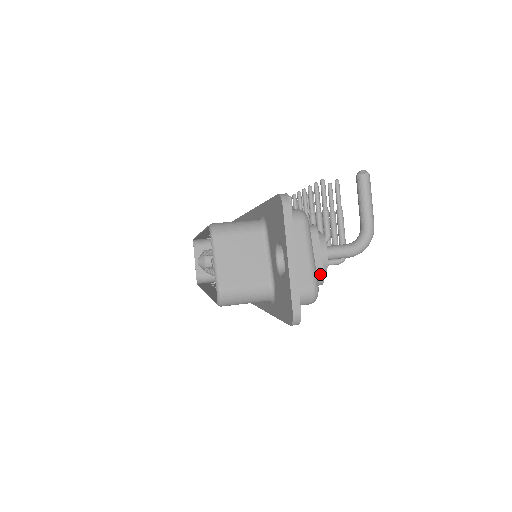
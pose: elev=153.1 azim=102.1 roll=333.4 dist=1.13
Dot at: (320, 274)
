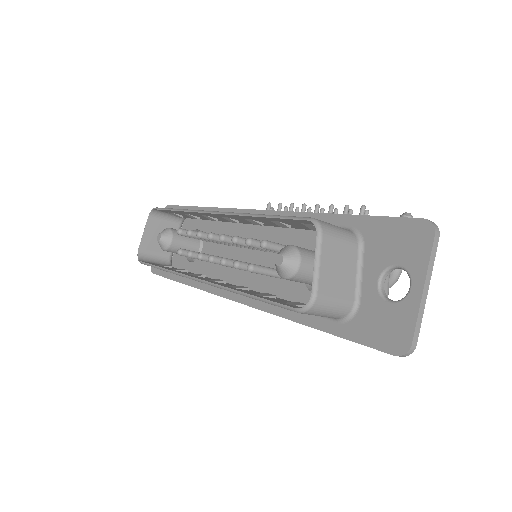
Dot at: occluded
